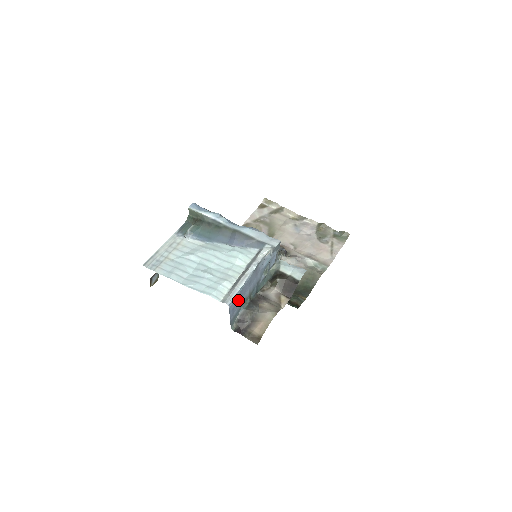
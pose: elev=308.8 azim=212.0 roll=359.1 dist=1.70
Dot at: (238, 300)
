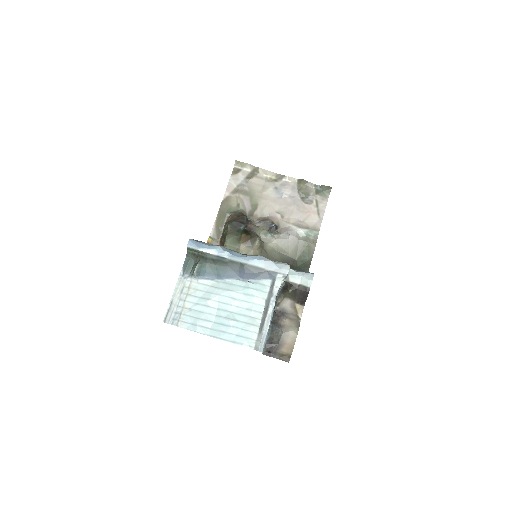
Dot at: occluded
